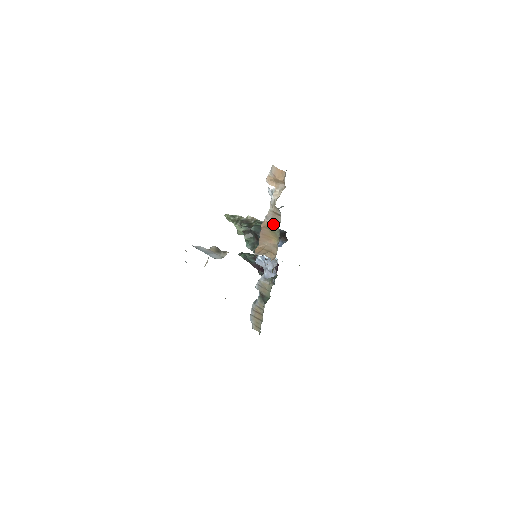
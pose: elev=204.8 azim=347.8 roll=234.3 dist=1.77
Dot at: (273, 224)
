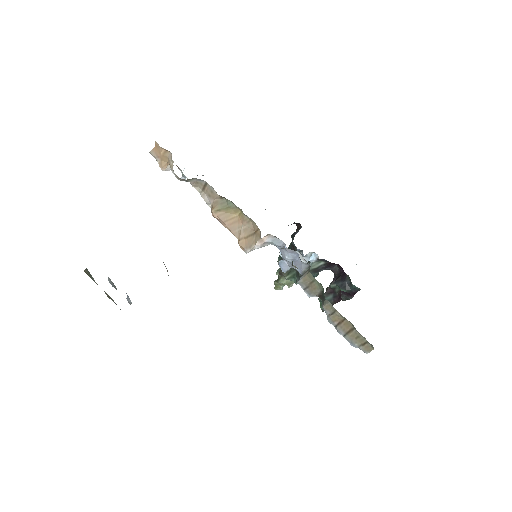
Dot at: (217, 201)
